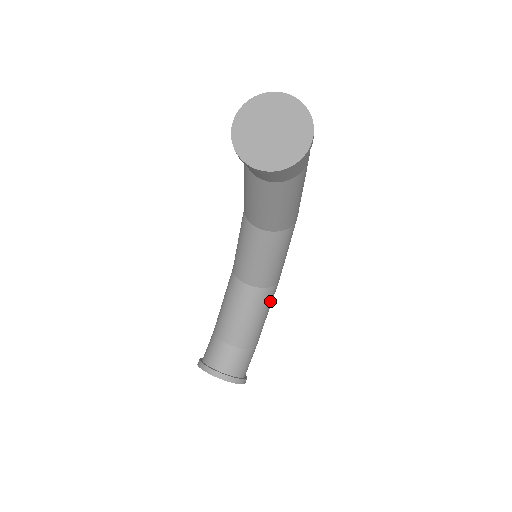
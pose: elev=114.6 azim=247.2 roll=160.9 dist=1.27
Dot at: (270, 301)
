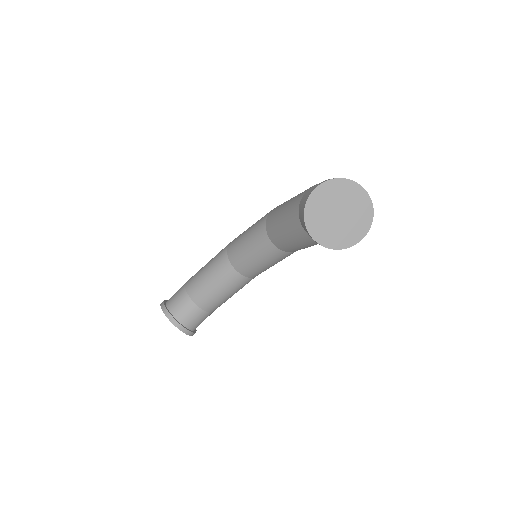
Dot at: occluded
